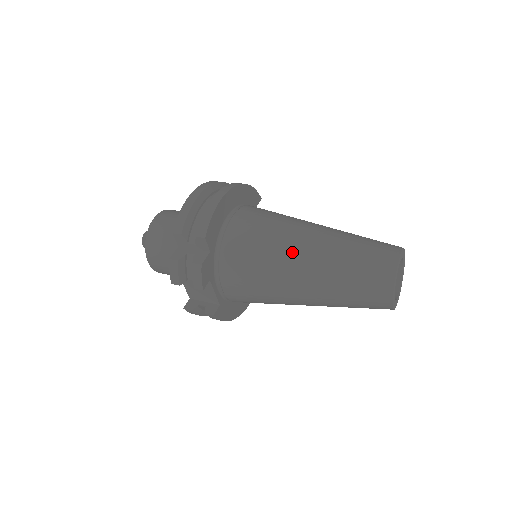
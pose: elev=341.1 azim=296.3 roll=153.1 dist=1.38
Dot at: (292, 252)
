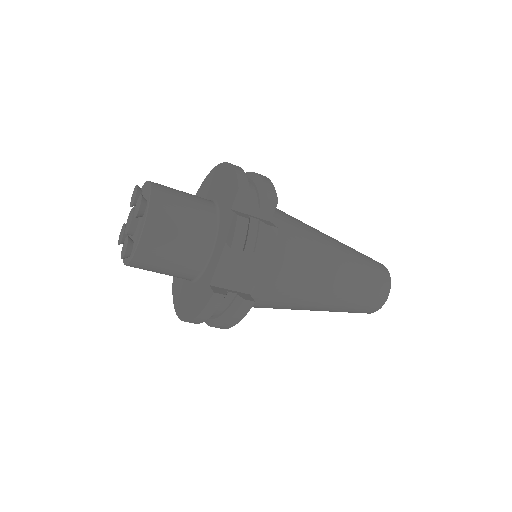
Dot at: (327, 243)
